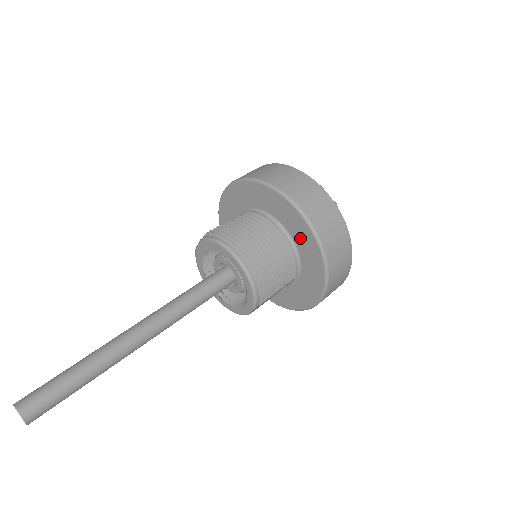
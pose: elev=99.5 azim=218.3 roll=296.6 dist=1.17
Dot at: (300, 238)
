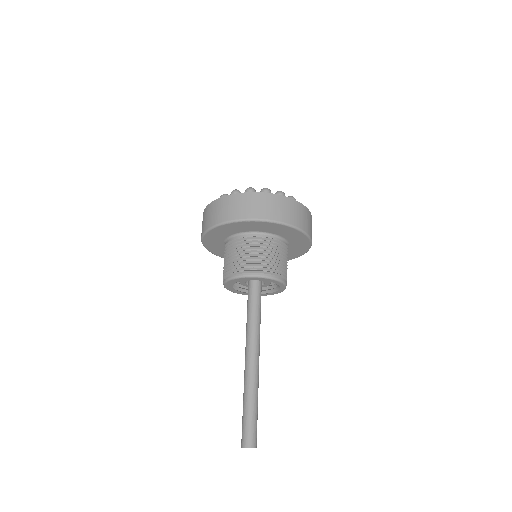
Dot at: (270, 229)
